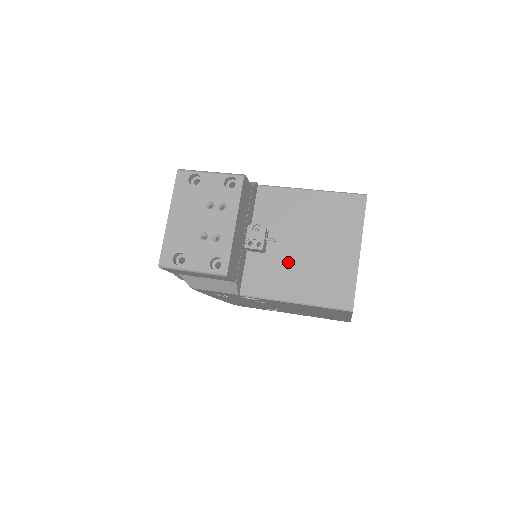
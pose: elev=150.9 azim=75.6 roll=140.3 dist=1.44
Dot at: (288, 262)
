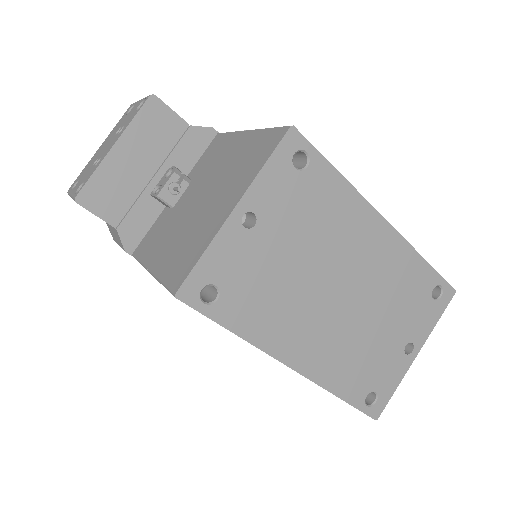
Dot at: (178, 220)
